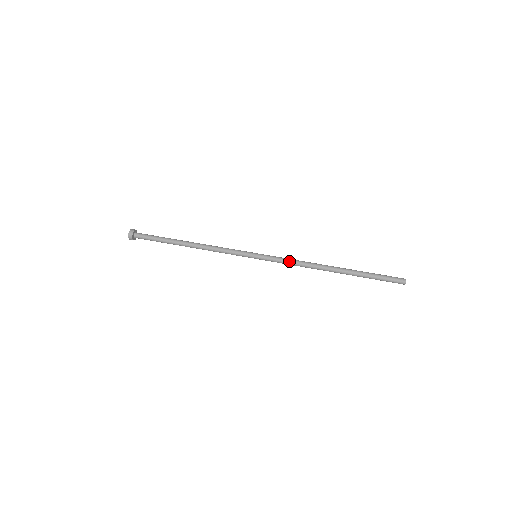
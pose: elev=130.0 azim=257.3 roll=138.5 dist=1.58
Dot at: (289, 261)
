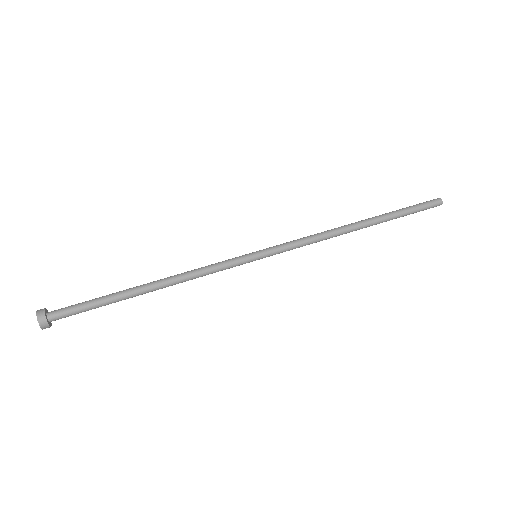
Dot at: (303, 239)
